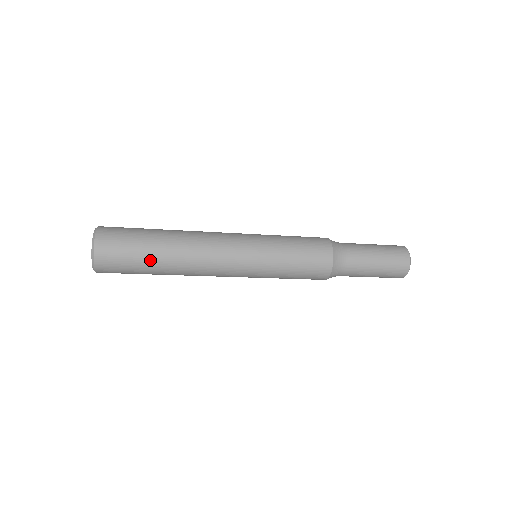
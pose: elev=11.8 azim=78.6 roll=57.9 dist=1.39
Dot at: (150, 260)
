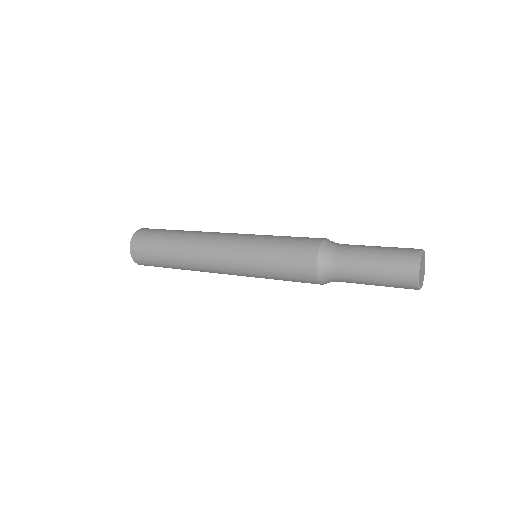
Dot at: (164, 254)
